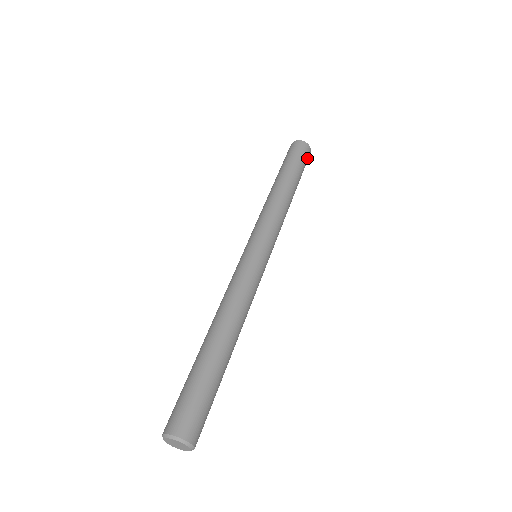
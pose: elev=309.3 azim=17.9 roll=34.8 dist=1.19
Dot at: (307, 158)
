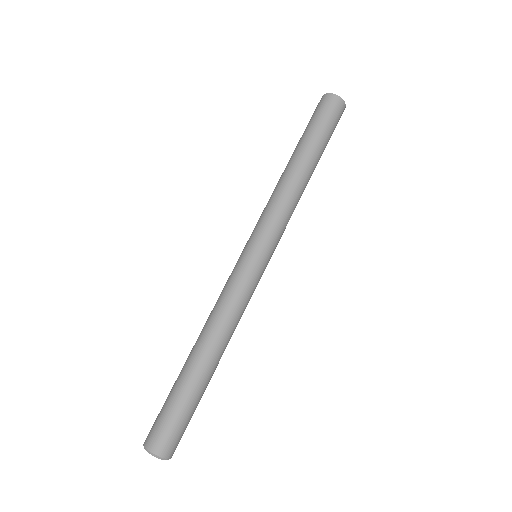
Dot at: (337, 123)
